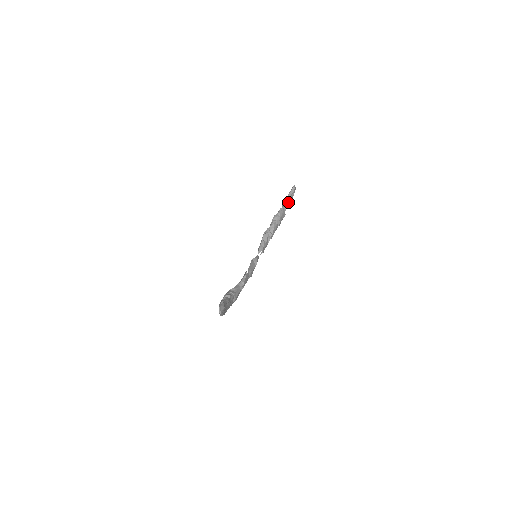
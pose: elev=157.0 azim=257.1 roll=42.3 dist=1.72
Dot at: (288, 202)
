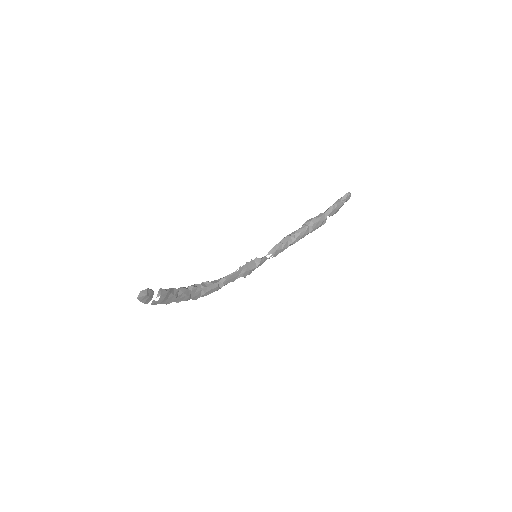
Dot at: (333, 209)
